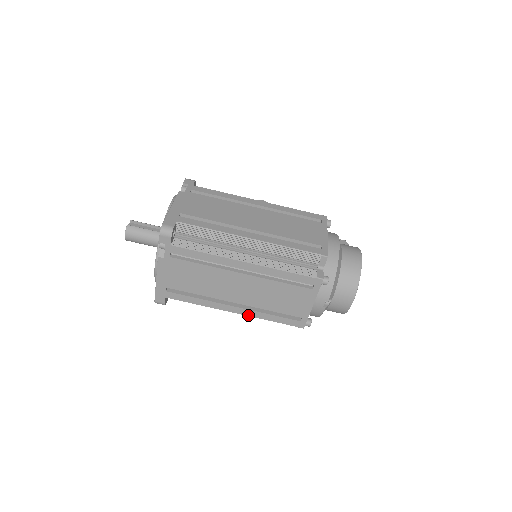
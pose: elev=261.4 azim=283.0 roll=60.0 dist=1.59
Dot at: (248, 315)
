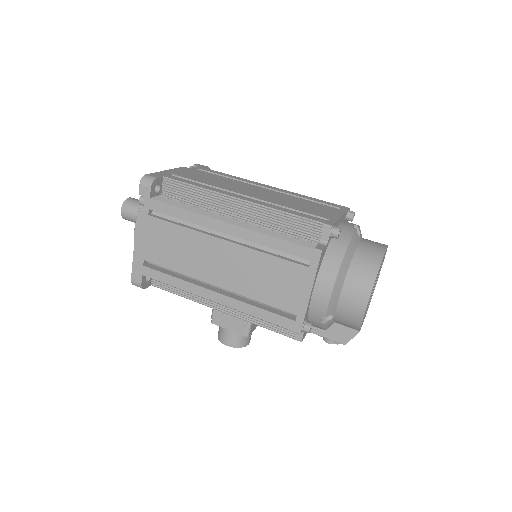
Dot at: (259, 204)
